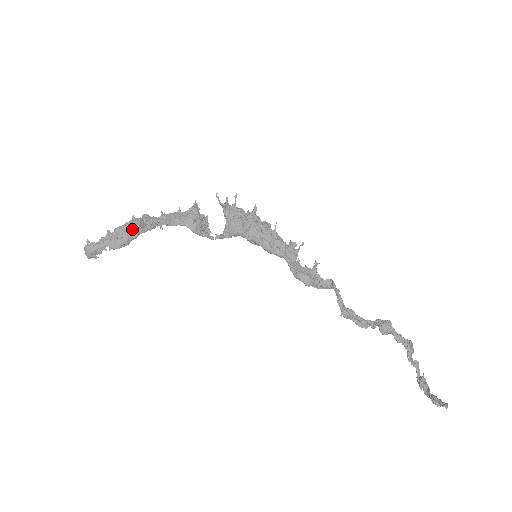
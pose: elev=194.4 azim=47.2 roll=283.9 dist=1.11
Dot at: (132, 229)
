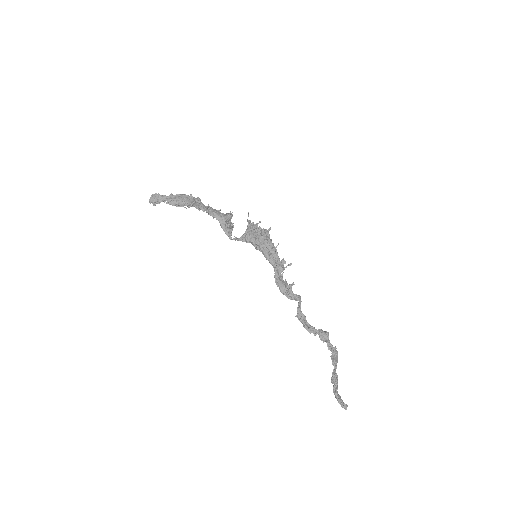
Dot at: (187, 199)
